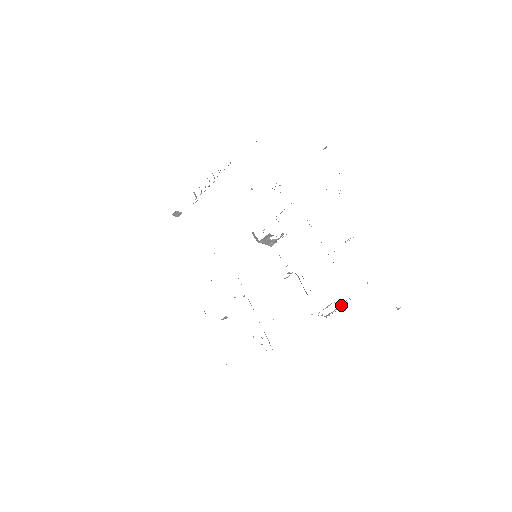
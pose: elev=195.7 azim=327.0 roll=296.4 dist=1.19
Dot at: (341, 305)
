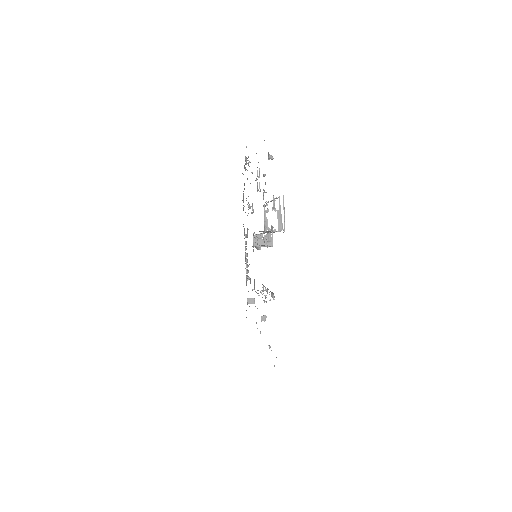
Dot at: (278, 210)
